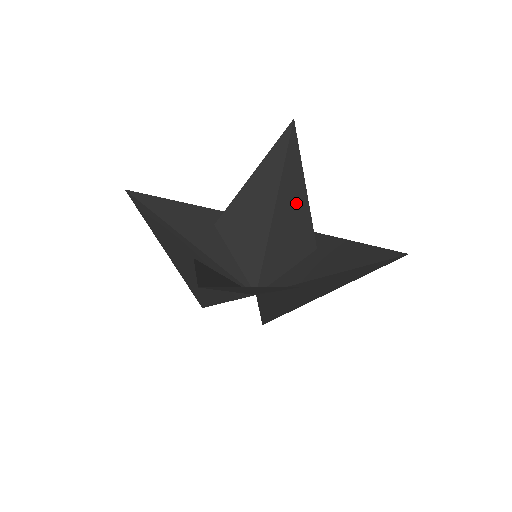
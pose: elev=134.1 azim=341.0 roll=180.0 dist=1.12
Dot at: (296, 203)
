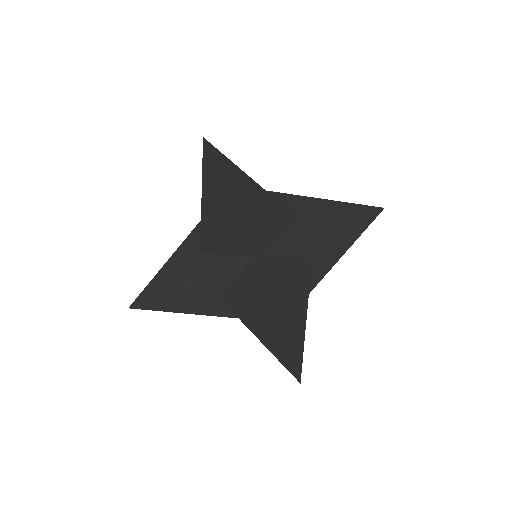
Dot at: (254, 195)
